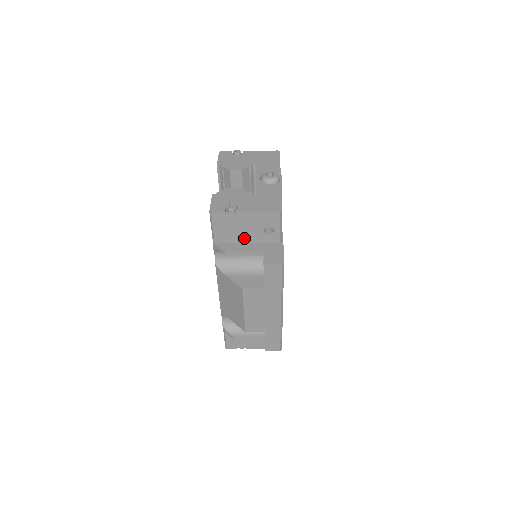
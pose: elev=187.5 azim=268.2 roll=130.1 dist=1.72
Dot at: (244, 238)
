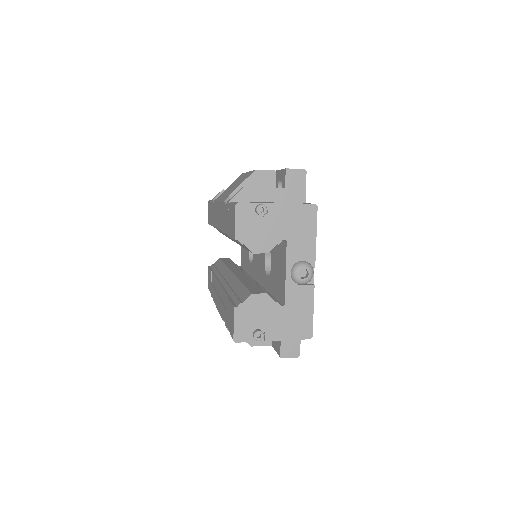
Dot at: occluded
